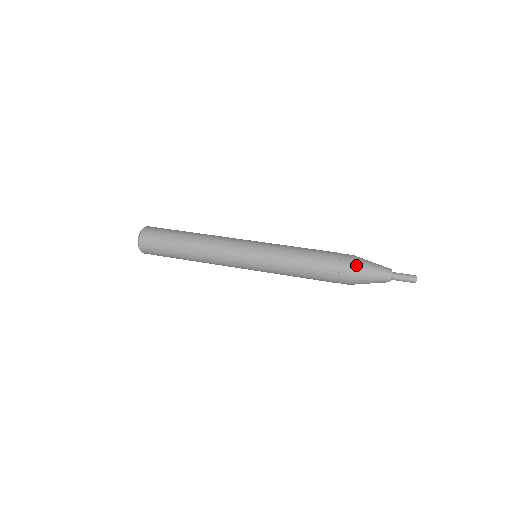
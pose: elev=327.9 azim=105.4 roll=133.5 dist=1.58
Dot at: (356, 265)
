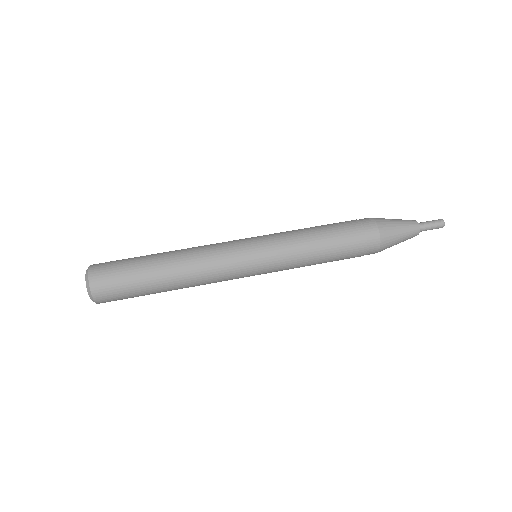
Dot at: (385, 242)
